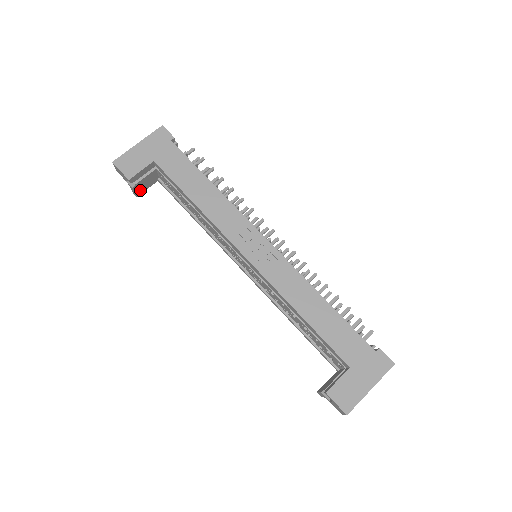
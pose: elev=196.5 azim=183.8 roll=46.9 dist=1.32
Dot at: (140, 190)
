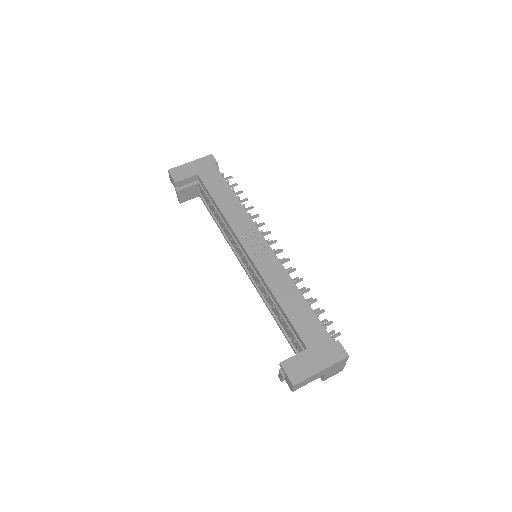
Dot at: (183, 198)
